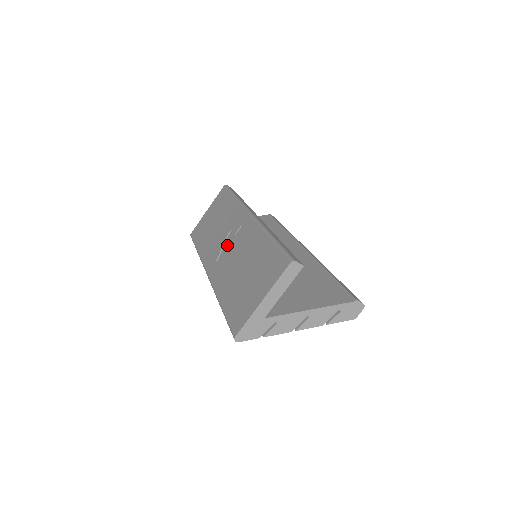
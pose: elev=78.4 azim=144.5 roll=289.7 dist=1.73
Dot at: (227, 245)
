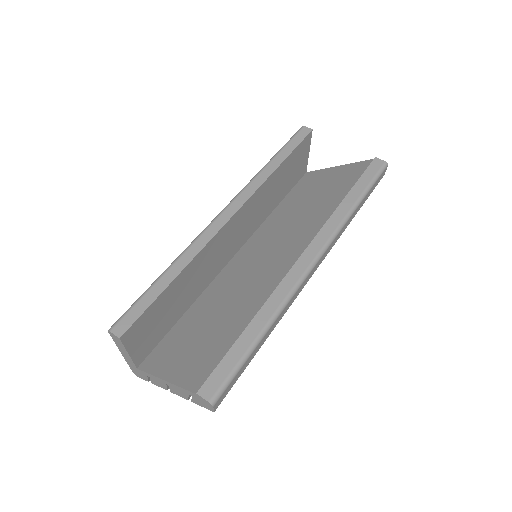
Dot at: occluded
